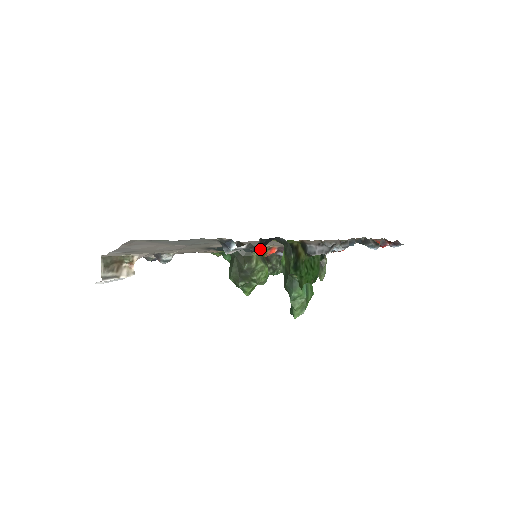
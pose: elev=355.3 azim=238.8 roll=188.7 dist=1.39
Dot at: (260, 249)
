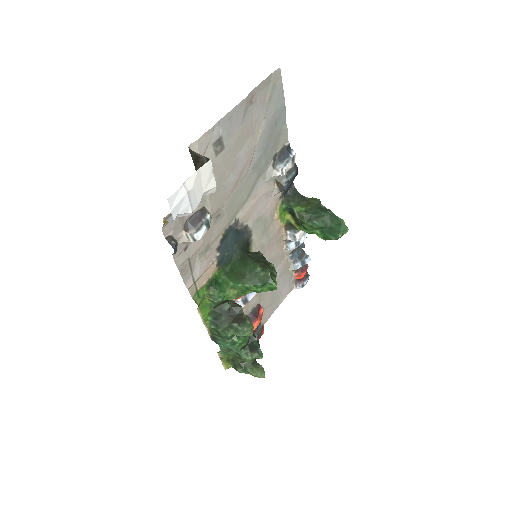
Dot at: occluded
